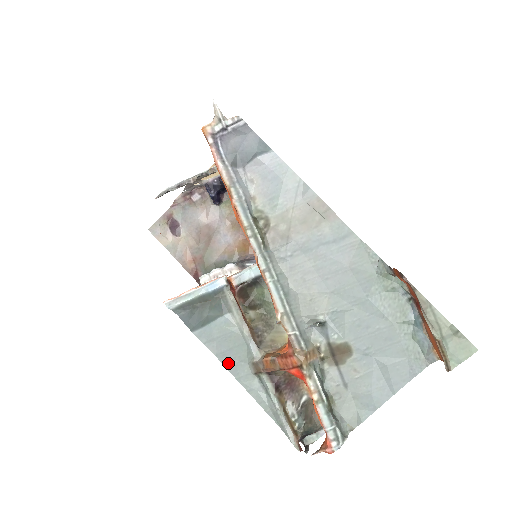
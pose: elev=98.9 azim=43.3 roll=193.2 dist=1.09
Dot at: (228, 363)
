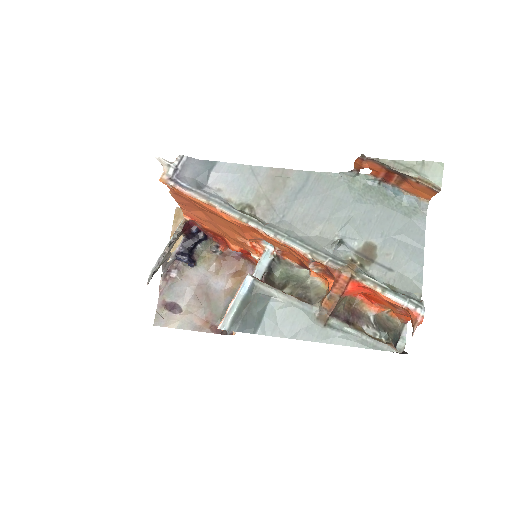
Dot at: (299, 335)
